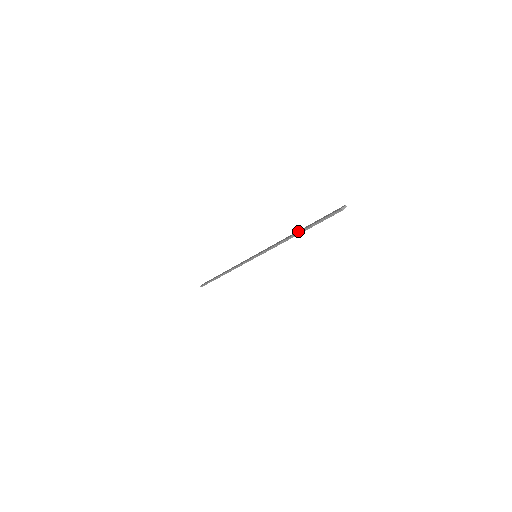
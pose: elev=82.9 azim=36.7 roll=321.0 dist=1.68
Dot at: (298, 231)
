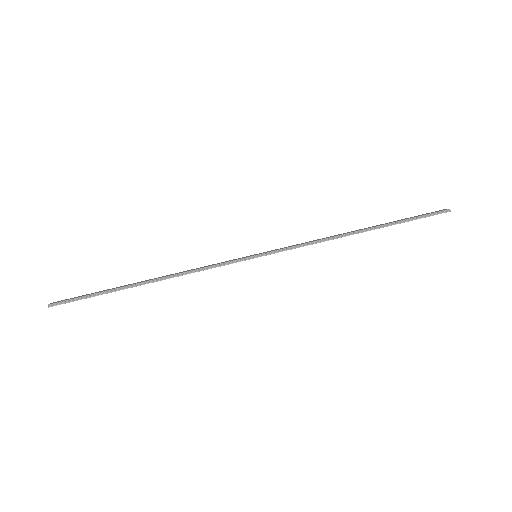
Dot at: (365, 228)
